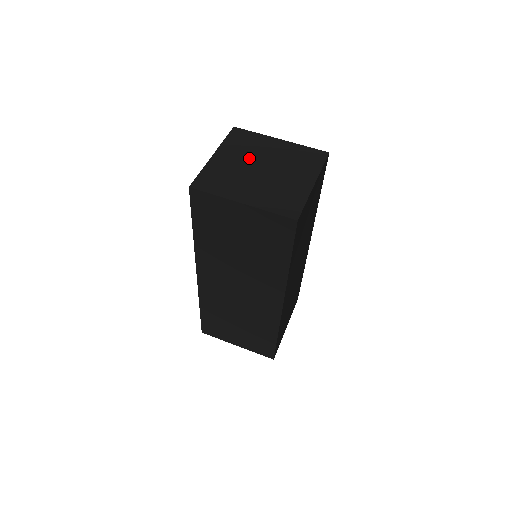
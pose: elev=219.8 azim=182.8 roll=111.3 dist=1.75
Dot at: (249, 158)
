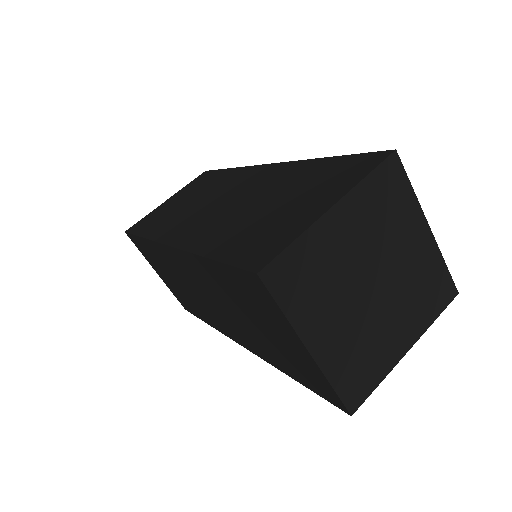
Dot at: (372, 249)
